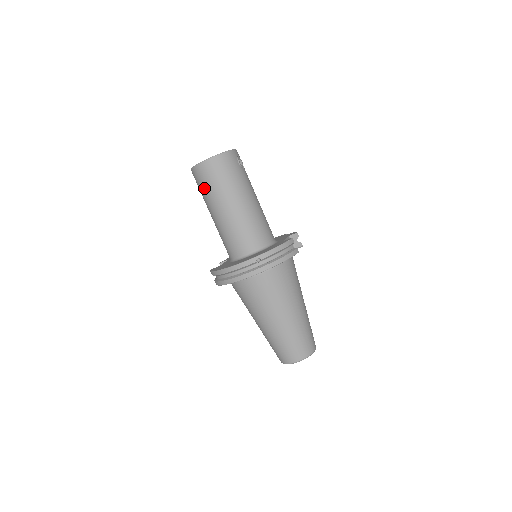
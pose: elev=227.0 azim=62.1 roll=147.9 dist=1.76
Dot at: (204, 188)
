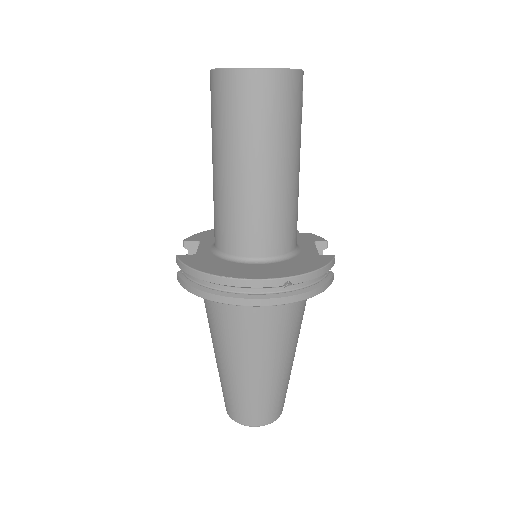
Dot at: (230, 117)
